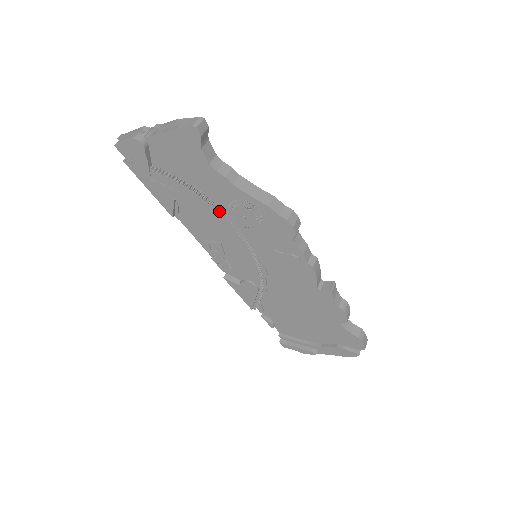
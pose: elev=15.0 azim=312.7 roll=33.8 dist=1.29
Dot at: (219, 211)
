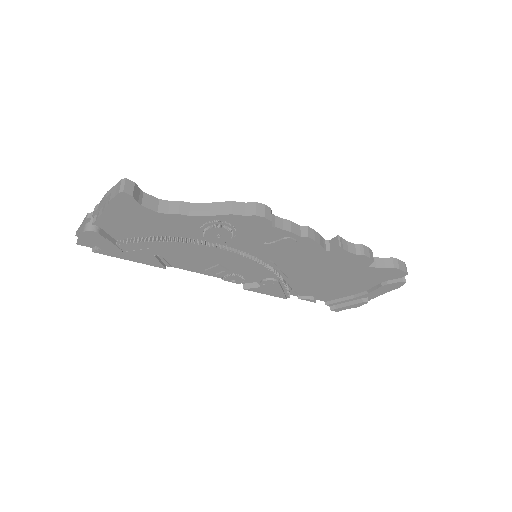
Dot at: (196, 243)
